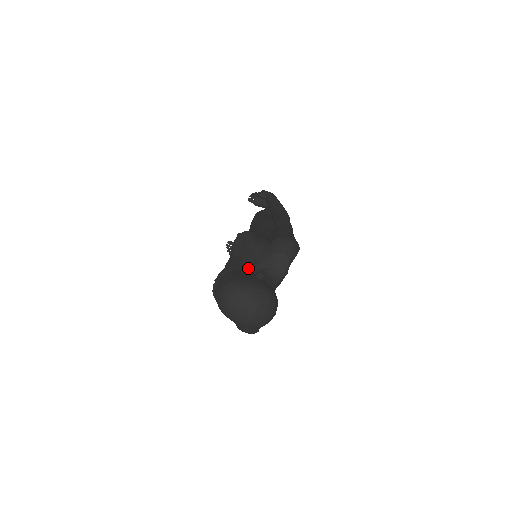
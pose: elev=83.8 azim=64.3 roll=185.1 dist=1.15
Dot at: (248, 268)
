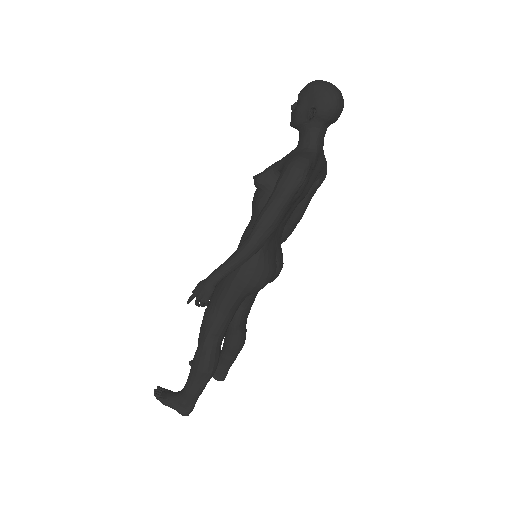
Dot at: occluded
